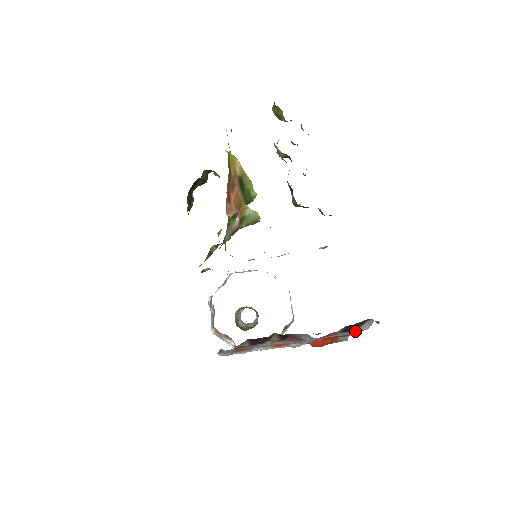
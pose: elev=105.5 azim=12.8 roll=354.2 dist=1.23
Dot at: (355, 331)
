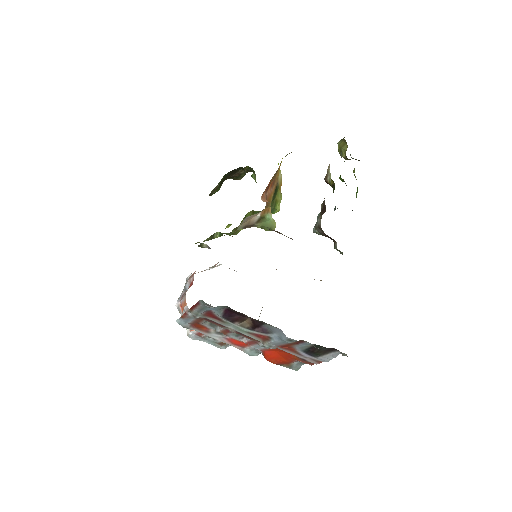
Dot at: (315, 358)
